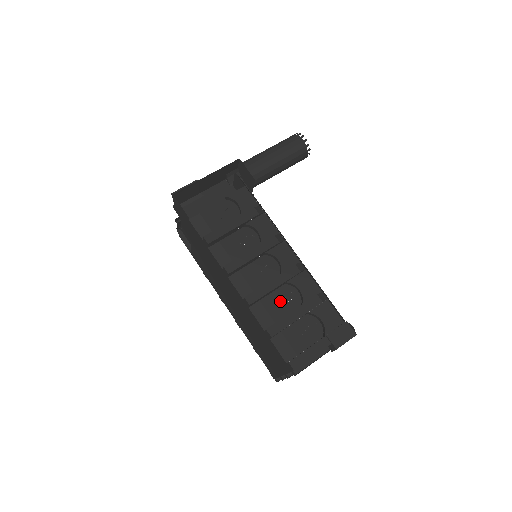
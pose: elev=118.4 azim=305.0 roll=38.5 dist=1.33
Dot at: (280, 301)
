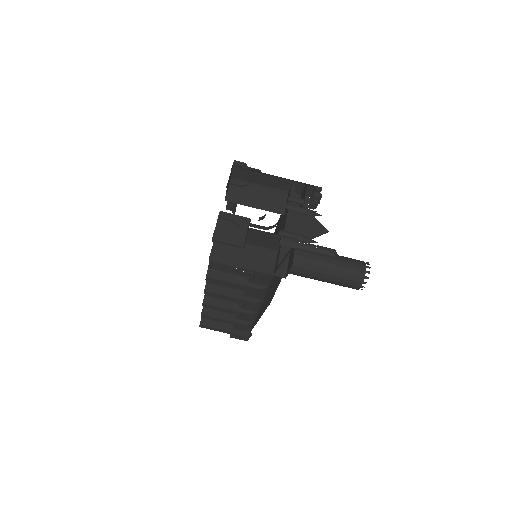
Dot at: occluded
